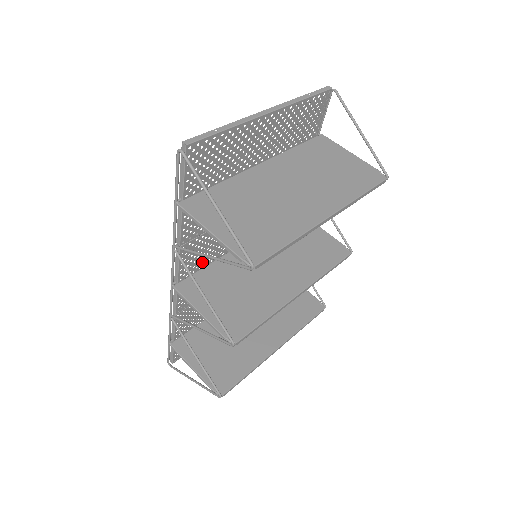
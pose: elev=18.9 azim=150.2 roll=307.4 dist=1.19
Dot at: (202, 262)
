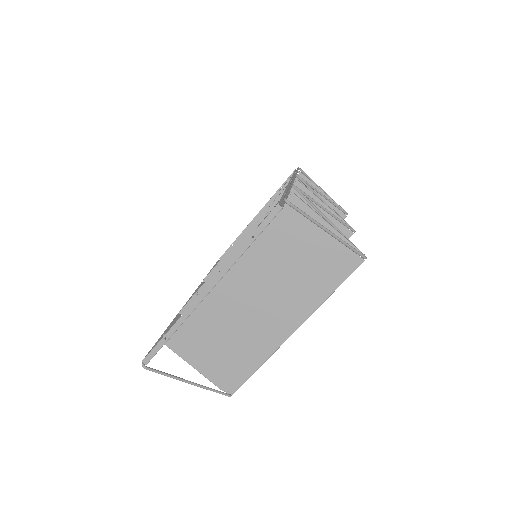
Dot at: occluded
